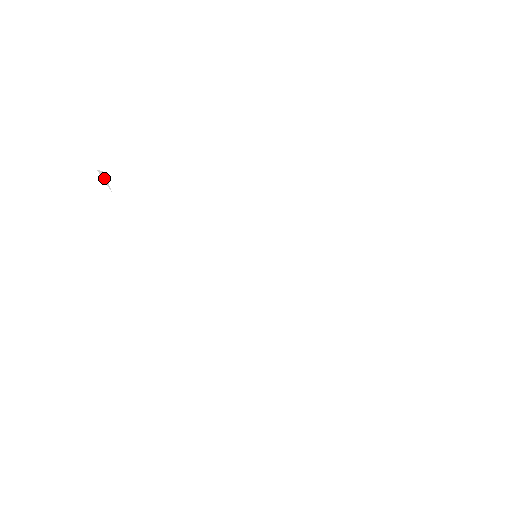
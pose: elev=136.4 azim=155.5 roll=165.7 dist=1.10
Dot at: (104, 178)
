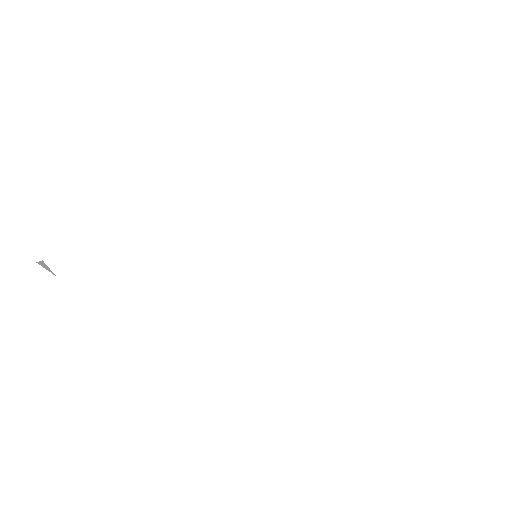
Dot at: (44, 266)
